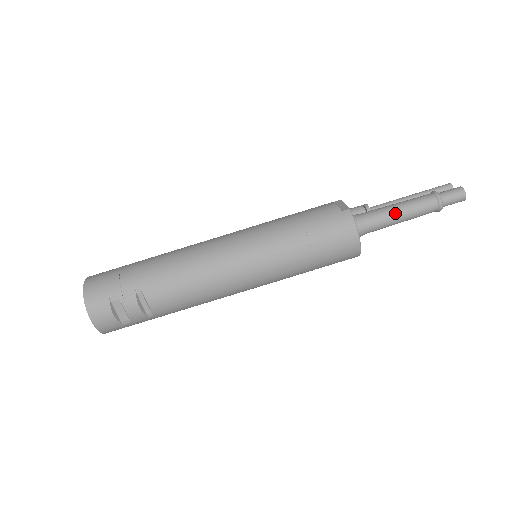
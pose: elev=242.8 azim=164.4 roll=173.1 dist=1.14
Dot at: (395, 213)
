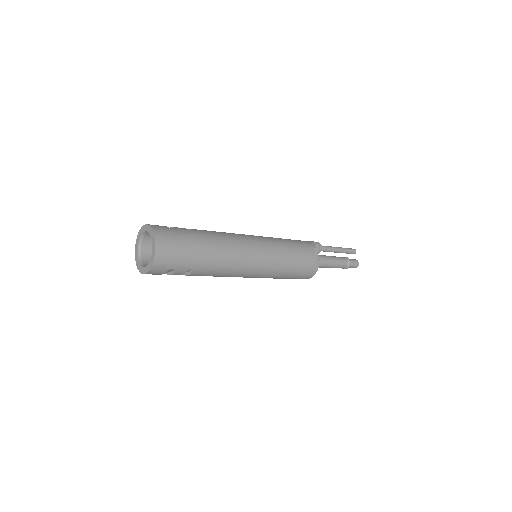
Dot at: (329, 266)
